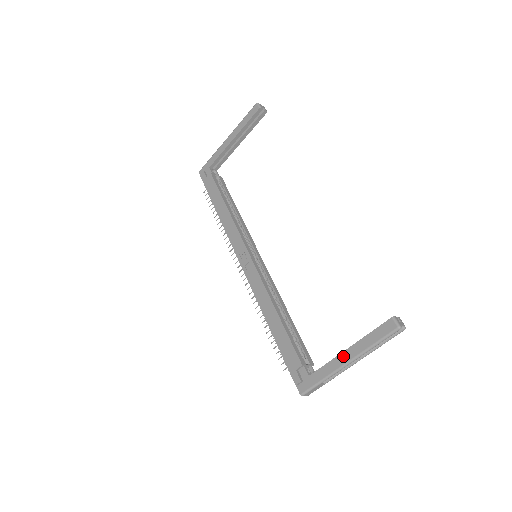
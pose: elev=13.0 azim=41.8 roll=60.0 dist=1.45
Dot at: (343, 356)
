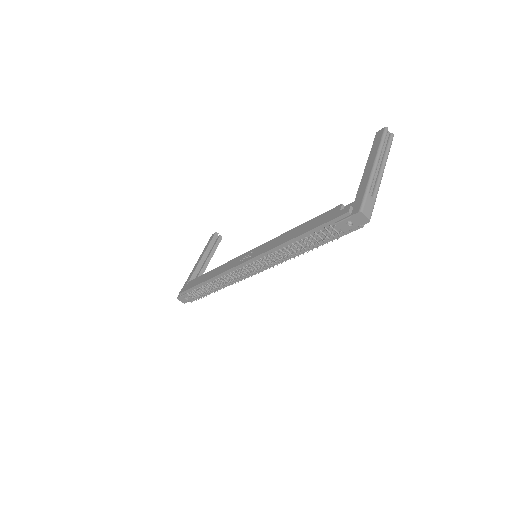
Dot at: (367, 168)
